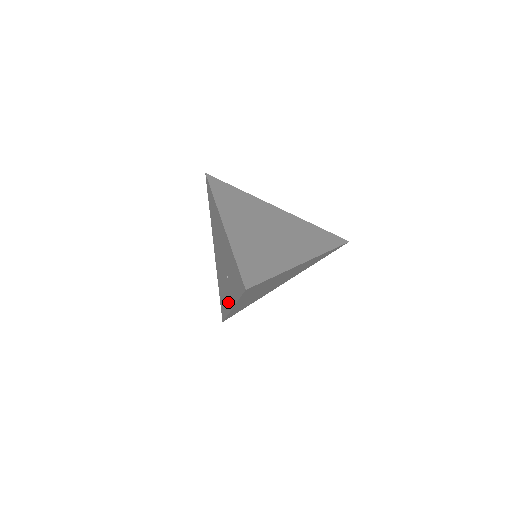
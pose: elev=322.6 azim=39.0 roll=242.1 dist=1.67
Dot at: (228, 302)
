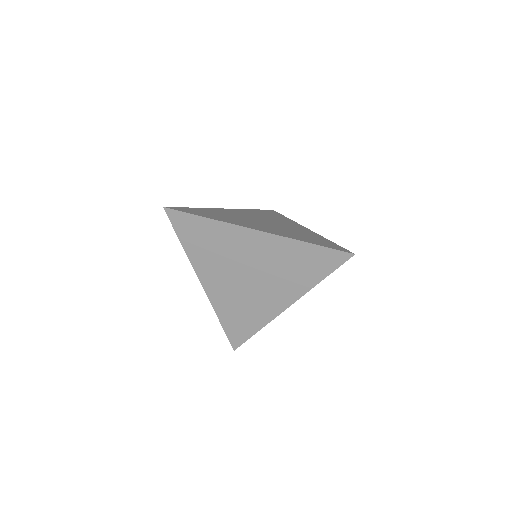
Dot at: occluded
